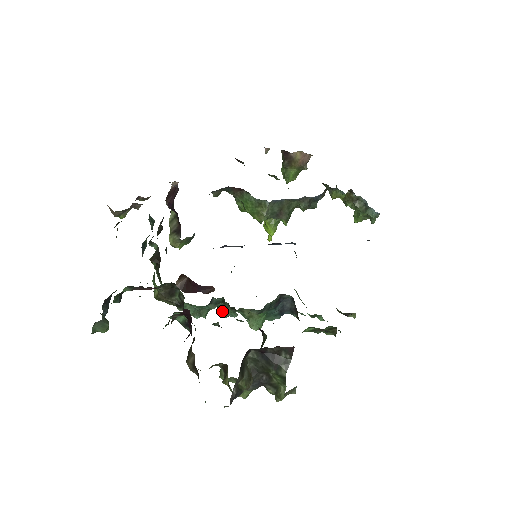
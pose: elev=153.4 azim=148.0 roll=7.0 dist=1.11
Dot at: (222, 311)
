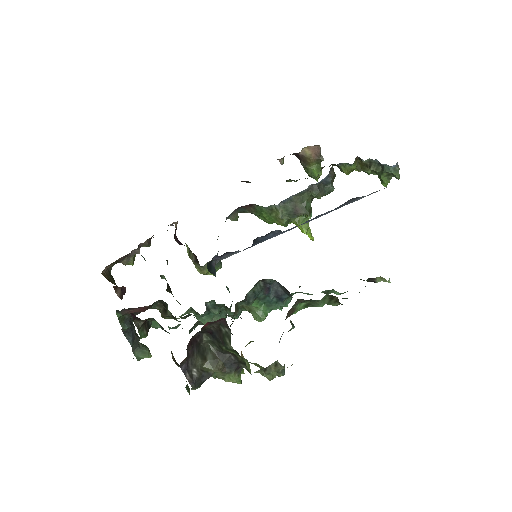
Dot at: (227, 313)
